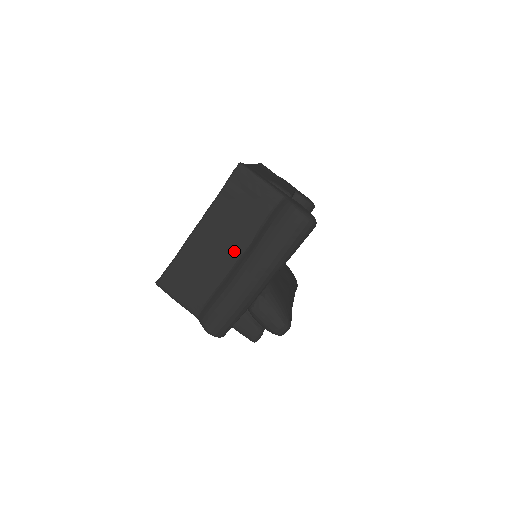
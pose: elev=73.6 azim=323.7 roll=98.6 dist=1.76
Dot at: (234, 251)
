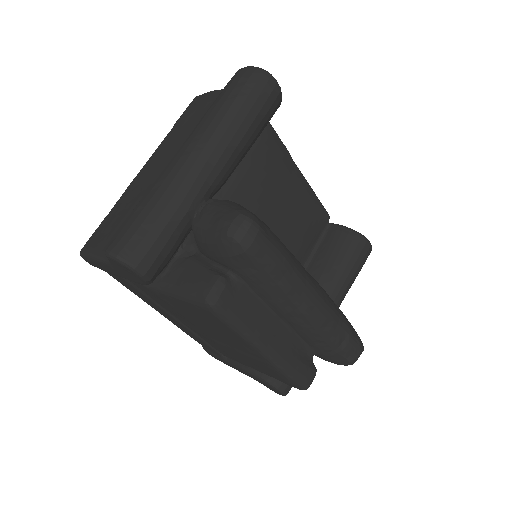
Dot at: occluded
